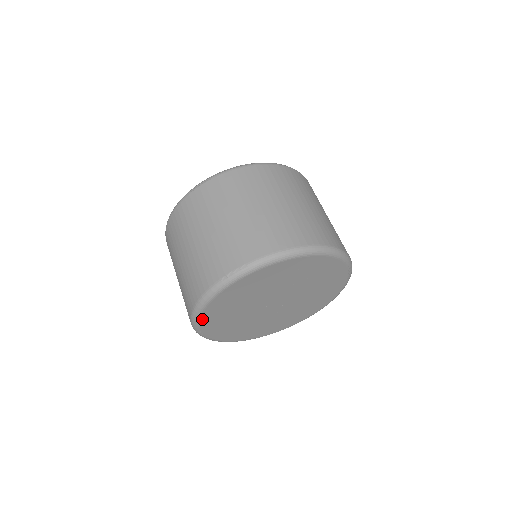
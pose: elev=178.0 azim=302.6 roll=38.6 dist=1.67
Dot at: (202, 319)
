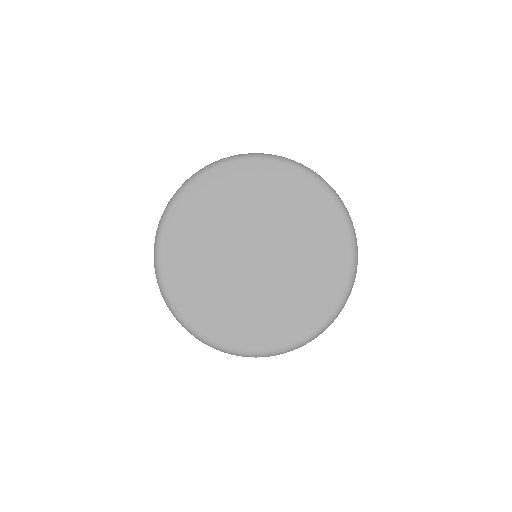
Dot at: (166, 277)
